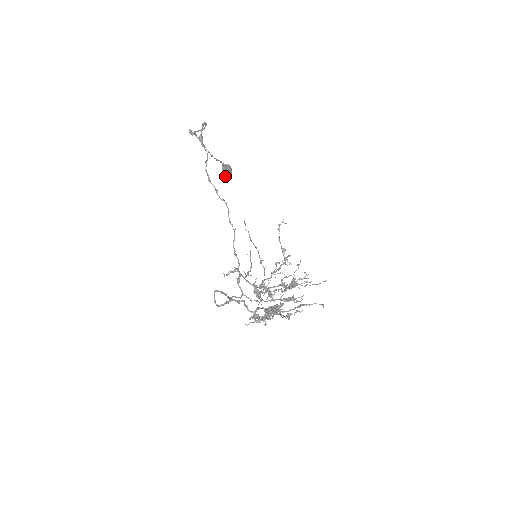
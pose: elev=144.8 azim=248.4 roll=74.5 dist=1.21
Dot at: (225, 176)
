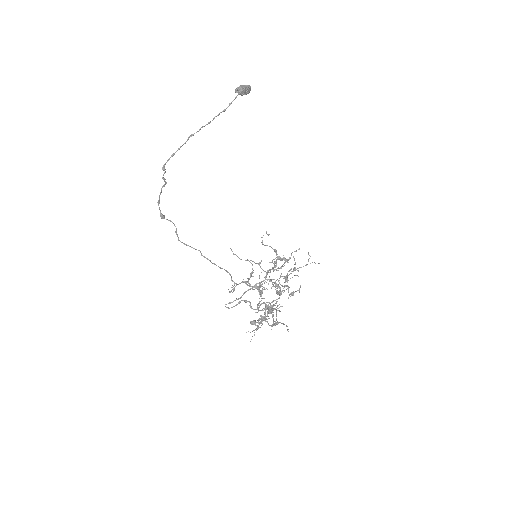
Dot at: occluded
